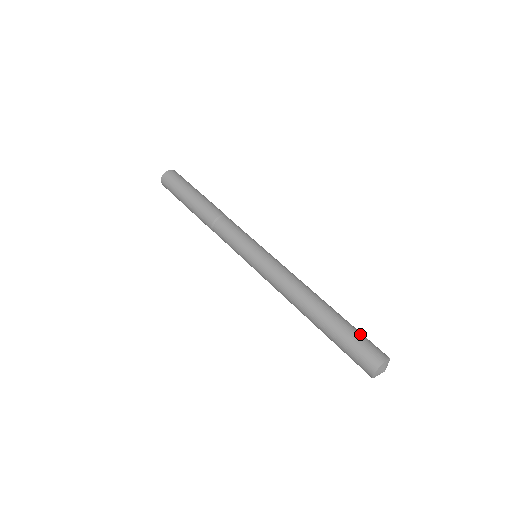
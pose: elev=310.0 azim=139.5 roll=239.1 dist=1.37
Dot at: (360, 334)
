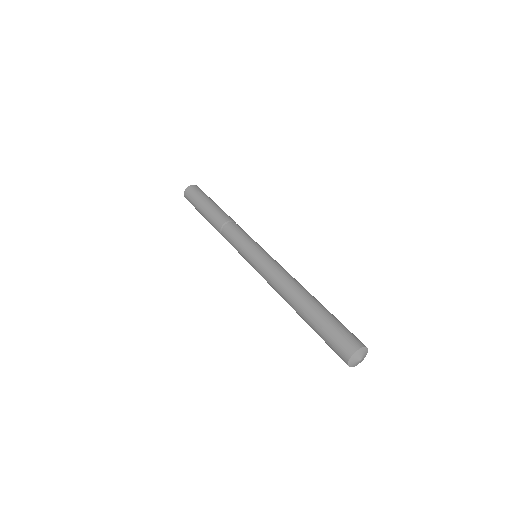
Dot at: (335, 326)
